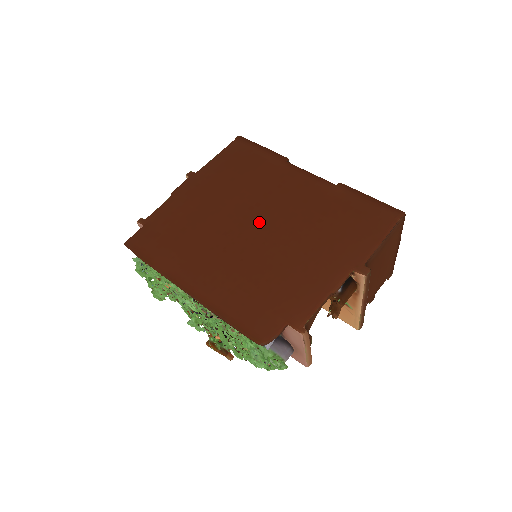
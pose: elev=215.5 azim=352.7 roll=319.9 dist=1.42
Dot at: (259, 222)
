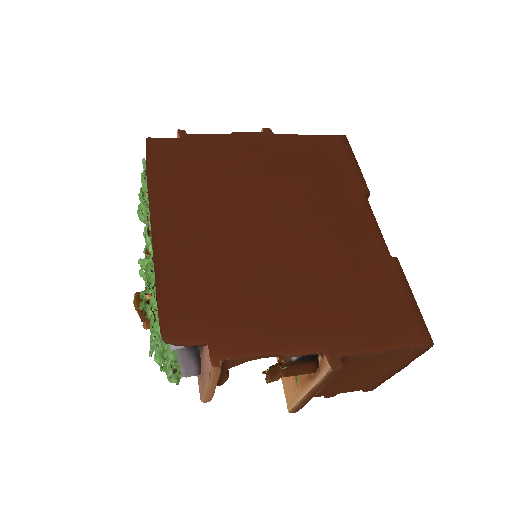
Dot at: (283, 225)
